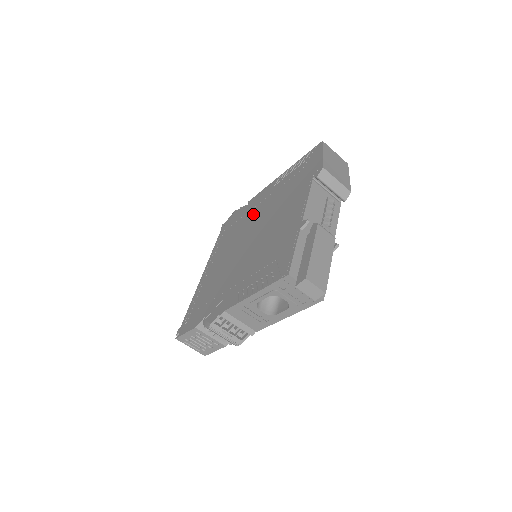
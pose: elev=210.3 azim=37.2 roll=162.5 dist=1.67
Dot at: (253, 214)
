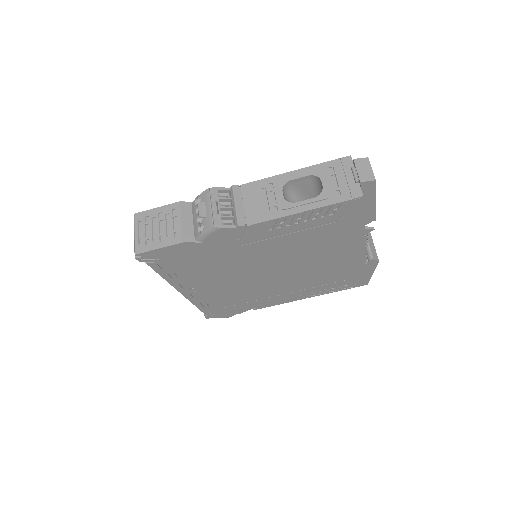
Dot at: occluded
